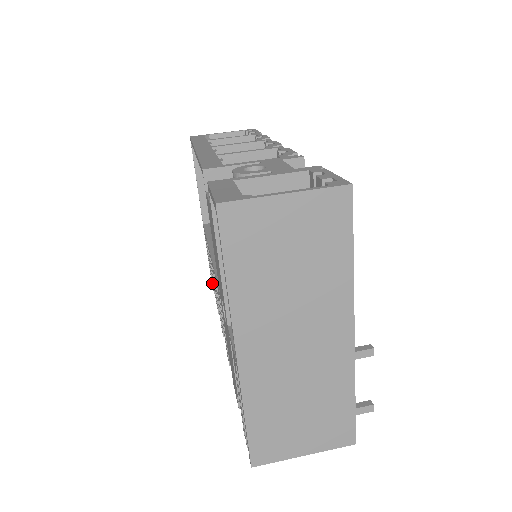
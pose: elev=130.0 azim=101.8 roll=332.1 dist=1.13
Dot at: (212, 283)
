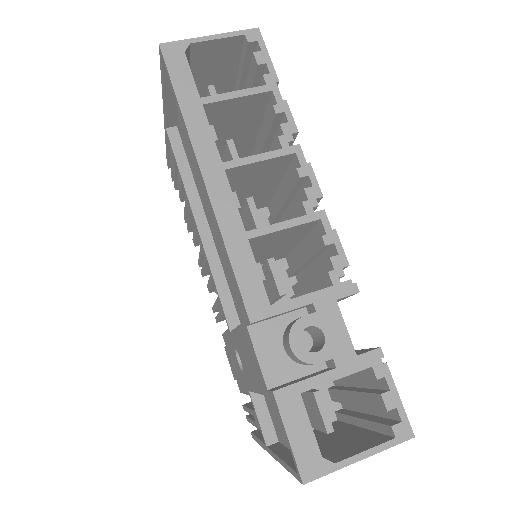
Dot at: (174, 183)
